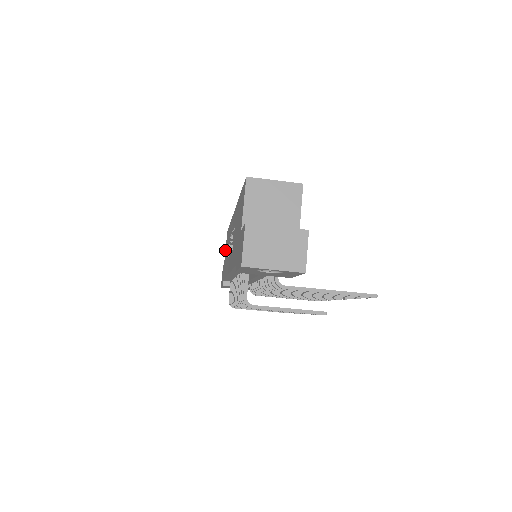
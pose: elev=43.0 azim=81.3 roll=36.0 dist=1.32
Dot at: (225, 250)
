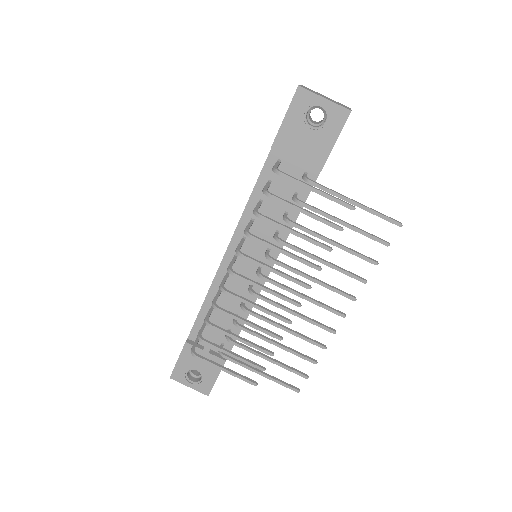
Dot at: occluded
